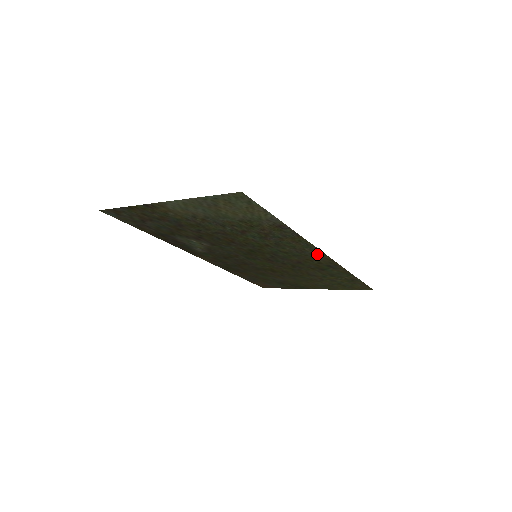
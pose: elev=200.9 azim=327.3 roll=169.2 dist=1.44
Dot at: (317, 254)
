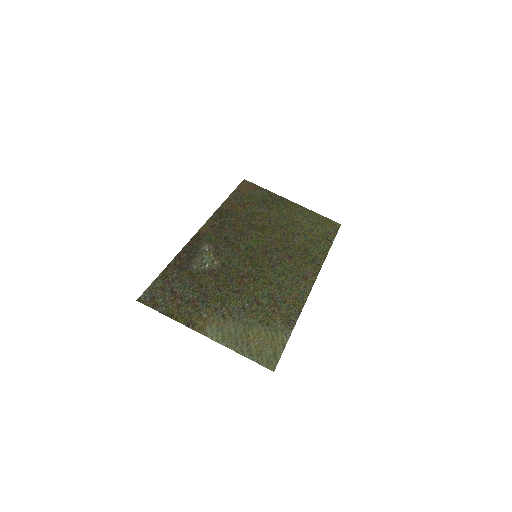
Dot at: (307, 281)
